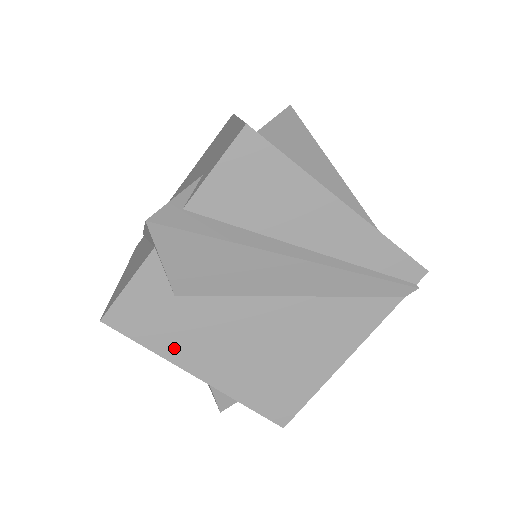
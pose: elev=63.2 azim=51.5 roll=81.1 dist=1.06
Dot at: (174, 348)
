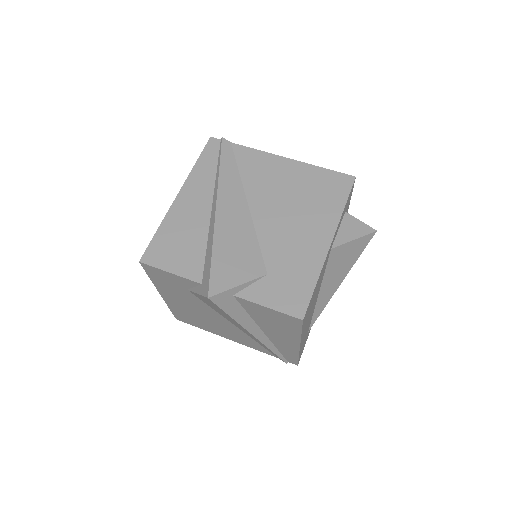
Dot at: (163, 288)
